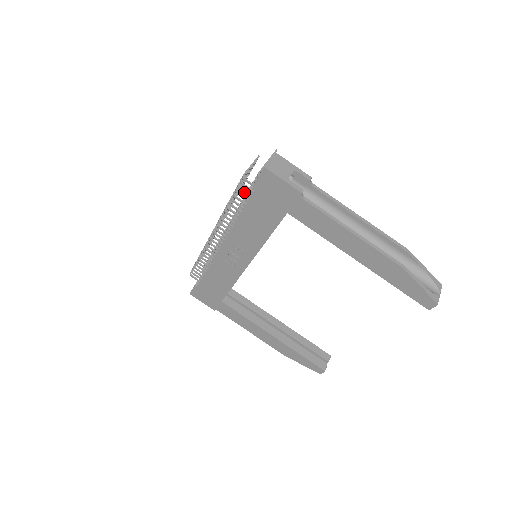
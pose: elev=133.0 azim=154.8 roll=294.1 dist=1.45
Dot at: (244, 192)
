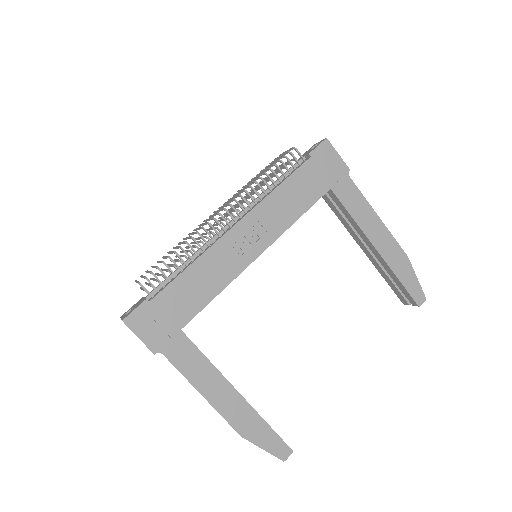
Dot at: (291, 162)
